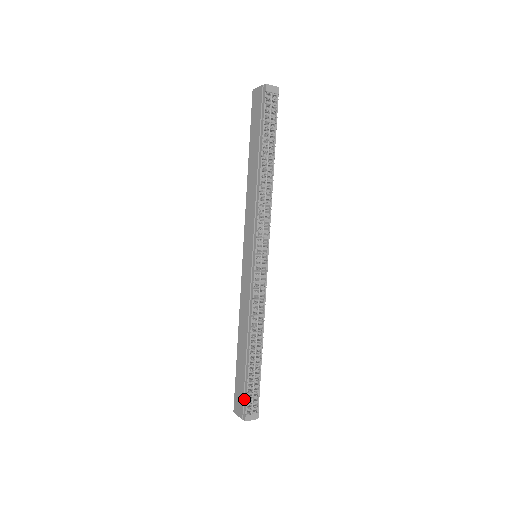
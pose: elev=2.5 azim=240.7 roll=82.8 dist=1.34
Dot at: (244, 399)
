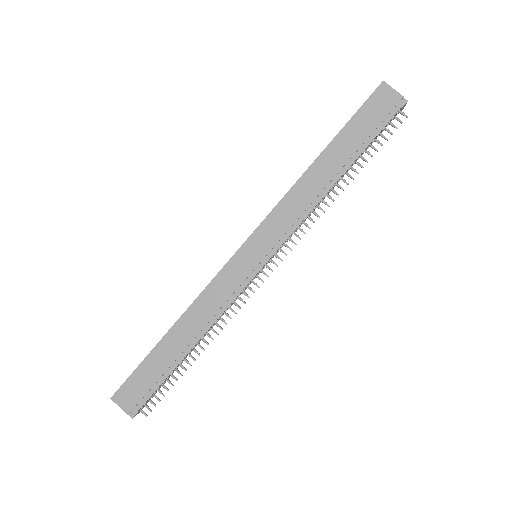
Dot at: (145, 396)
